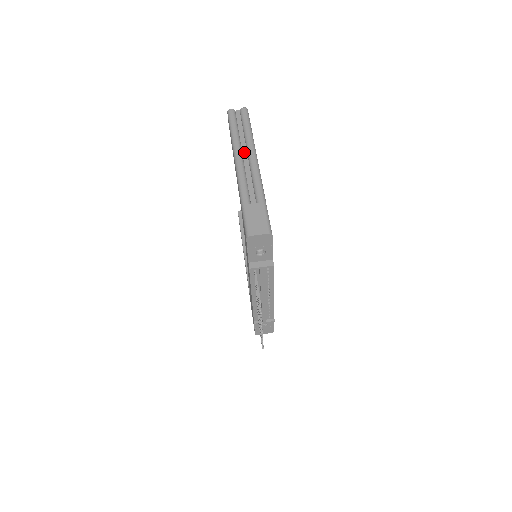
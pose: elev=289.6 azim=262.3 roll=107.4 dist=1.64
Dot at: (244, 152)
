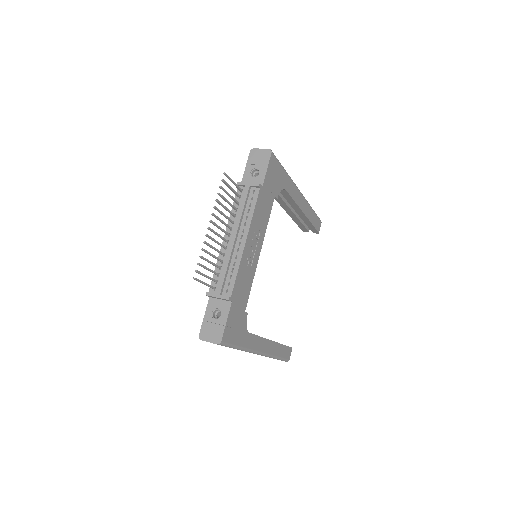
Dot at: occluded
